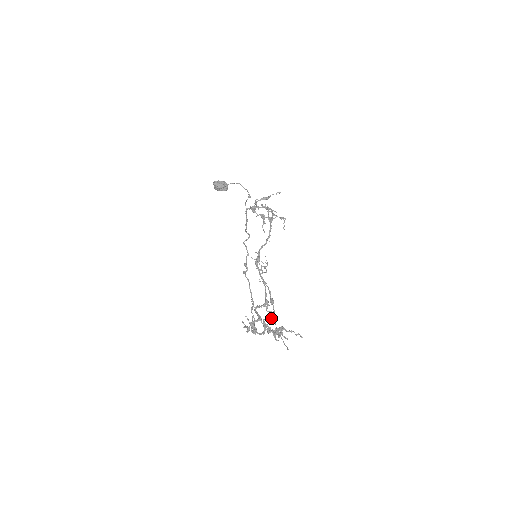
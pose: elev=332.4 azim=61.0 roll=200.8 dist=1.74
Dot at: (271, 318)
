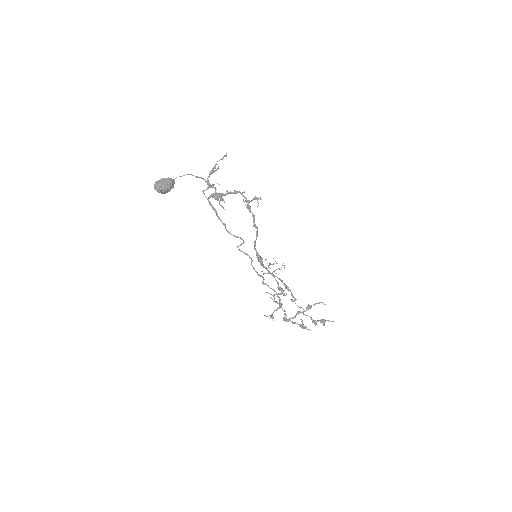
Dot at: (291, 300)
